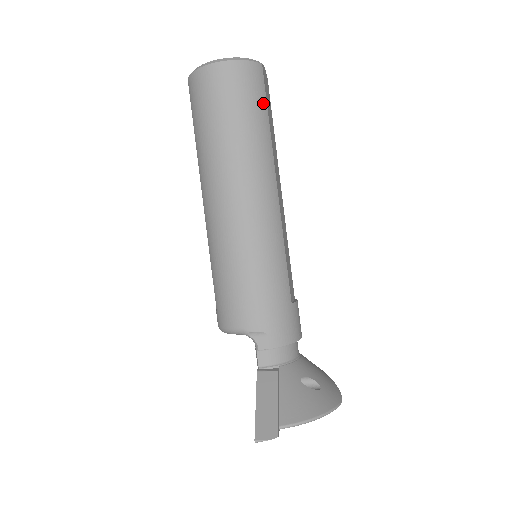
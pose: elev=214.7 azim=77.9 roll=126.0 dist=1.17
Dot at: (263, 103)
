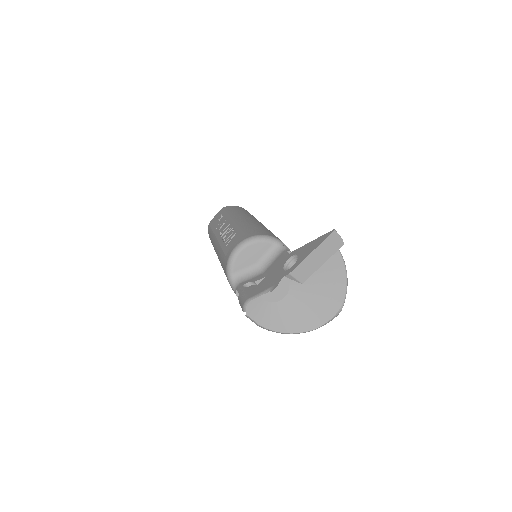
Dot at: occluded
